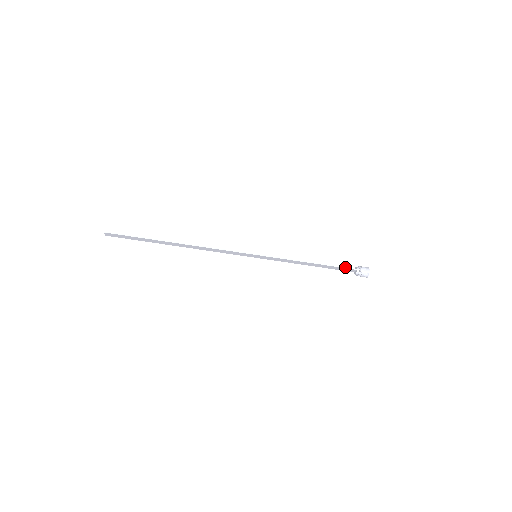
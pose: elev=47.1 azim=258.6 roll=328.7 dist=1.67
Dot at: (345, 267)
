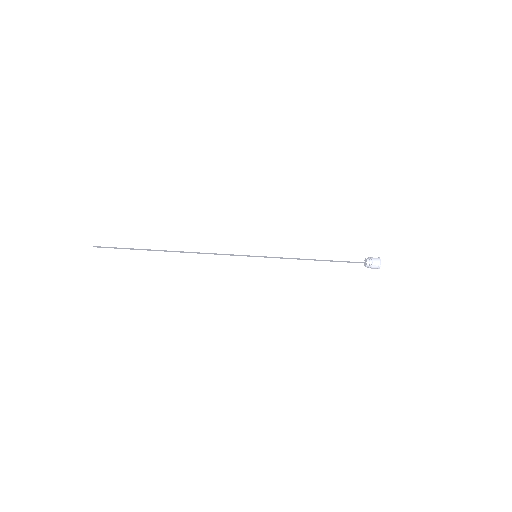
Dot at: occluded
